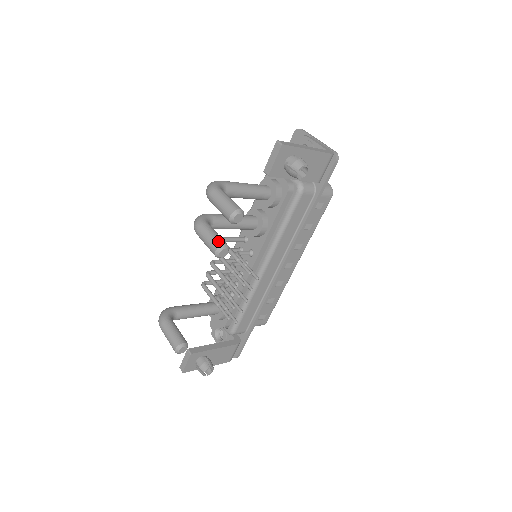
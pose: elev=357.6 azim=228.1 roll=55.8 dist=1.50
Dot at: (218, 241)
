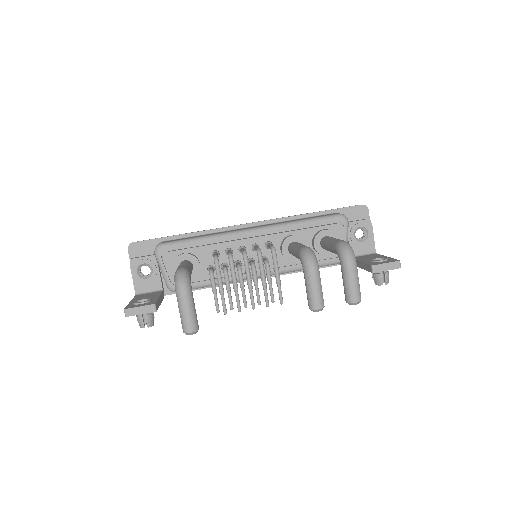
Dot at: occluded
